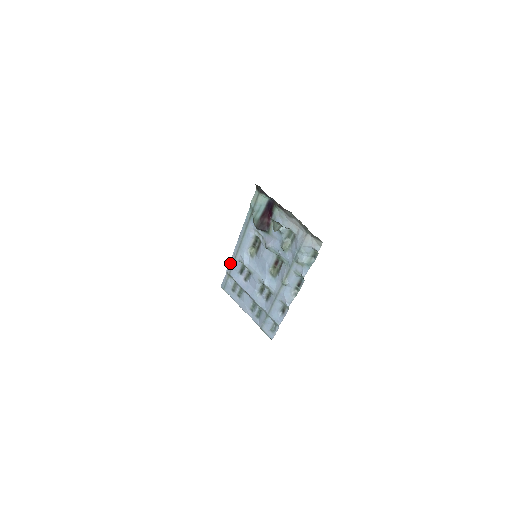
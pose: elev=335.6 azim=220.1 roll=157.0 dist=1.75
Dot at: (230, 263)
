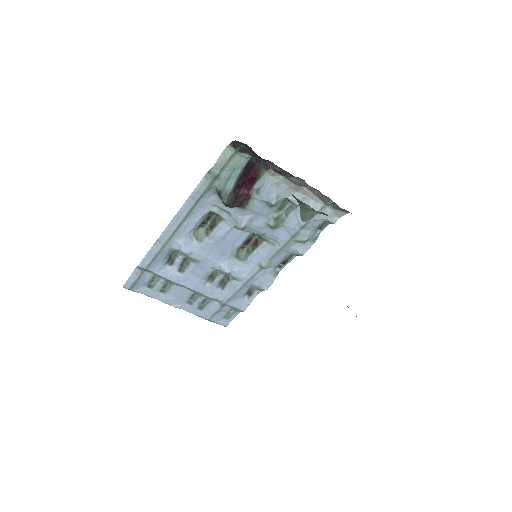
Dot at: (149, 255)
